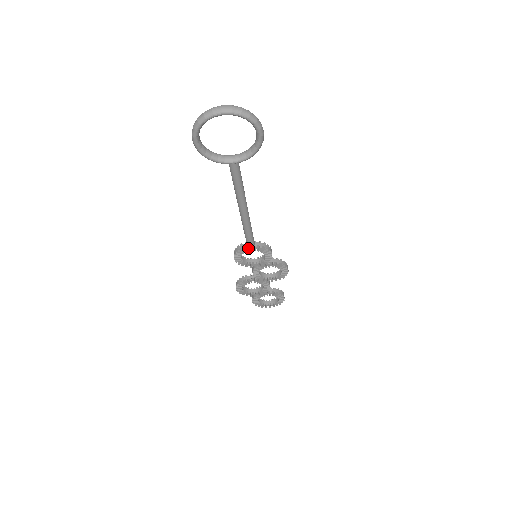
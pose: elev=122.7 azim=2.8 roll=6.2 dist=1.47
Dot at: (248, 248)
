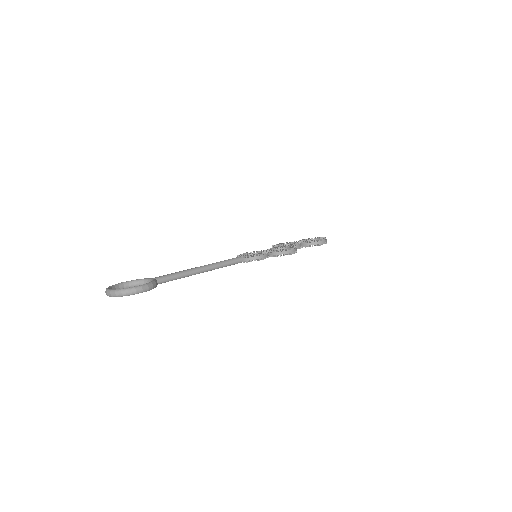
Dot at: occluded
